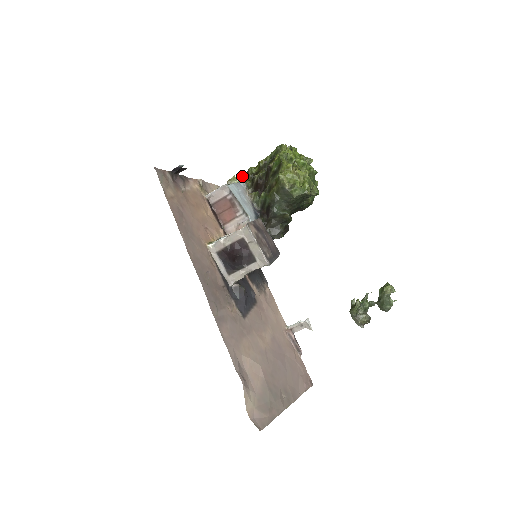
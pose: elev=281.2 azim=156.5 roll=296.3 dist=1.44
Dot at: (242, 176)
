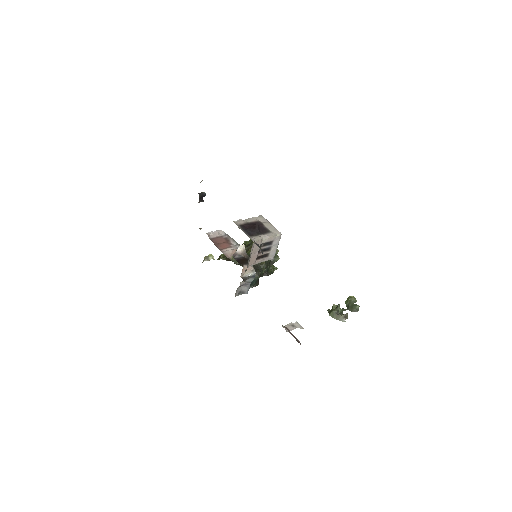
Dot at: occluded
